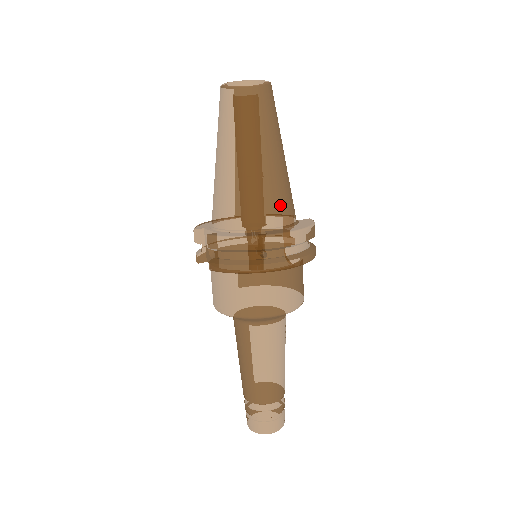
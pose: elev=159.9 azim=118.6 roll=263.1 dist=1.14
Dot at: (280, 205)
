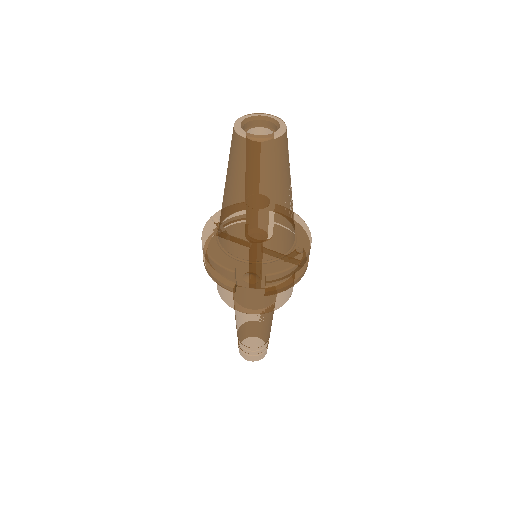
Dot at: occluded
